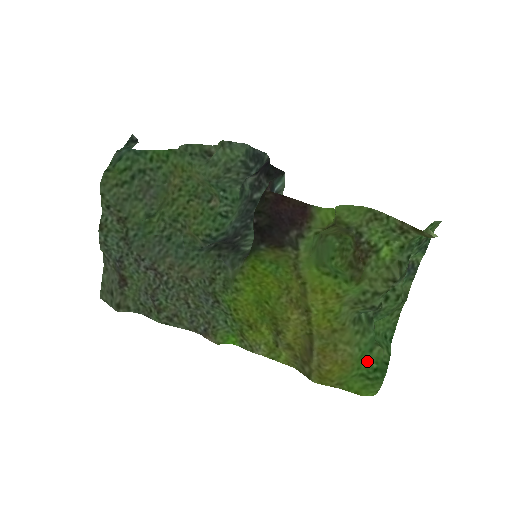
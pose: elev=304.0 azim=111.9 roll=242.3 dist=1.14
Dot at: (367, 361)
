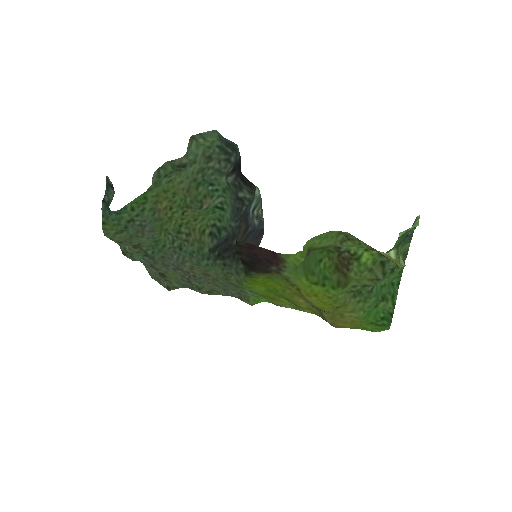
Dot at: (374, 314)
